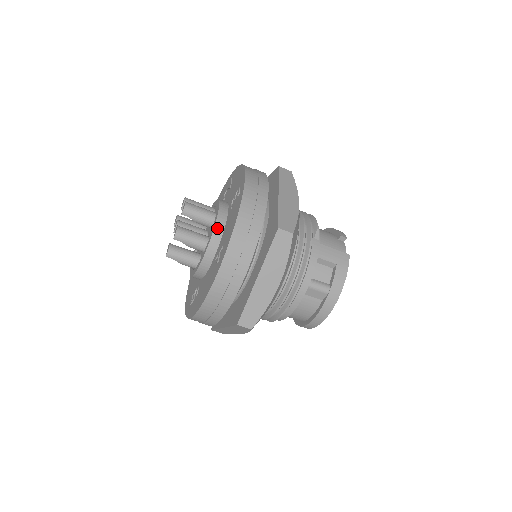
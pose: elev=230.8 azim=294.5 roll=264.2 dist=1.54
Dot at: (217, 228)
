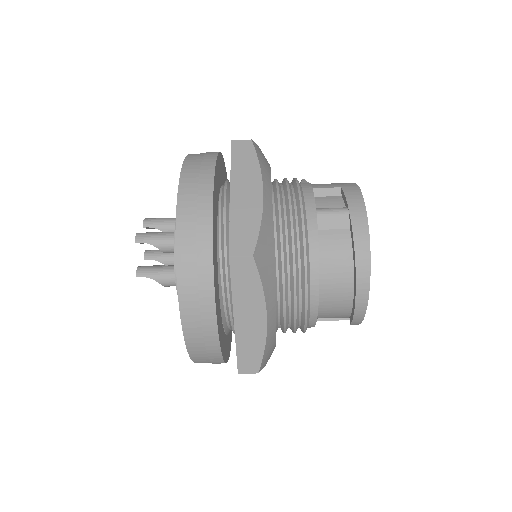
Dot at: occluded
